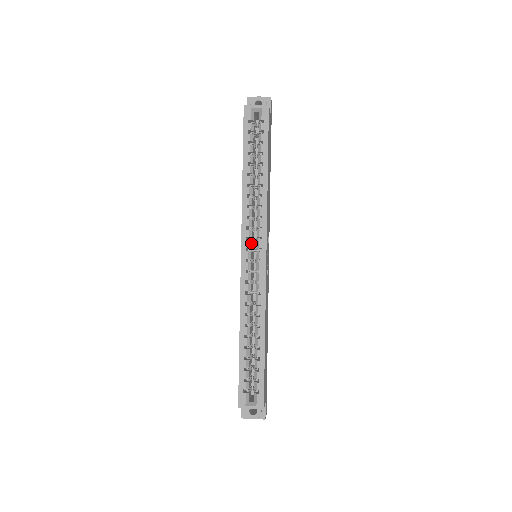
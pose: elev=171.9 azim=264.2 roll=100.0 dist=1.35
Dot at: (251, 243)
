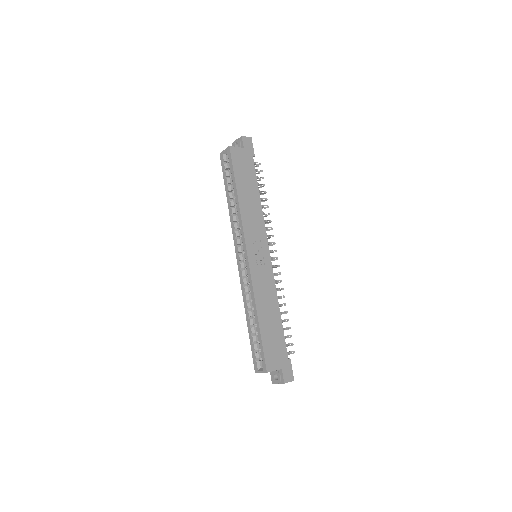
Dot at: (241, 248)
